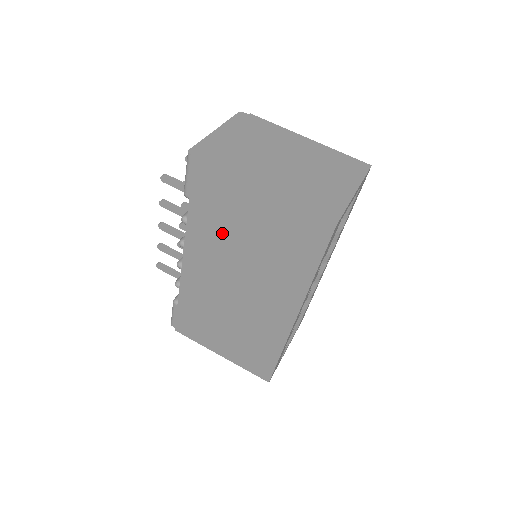
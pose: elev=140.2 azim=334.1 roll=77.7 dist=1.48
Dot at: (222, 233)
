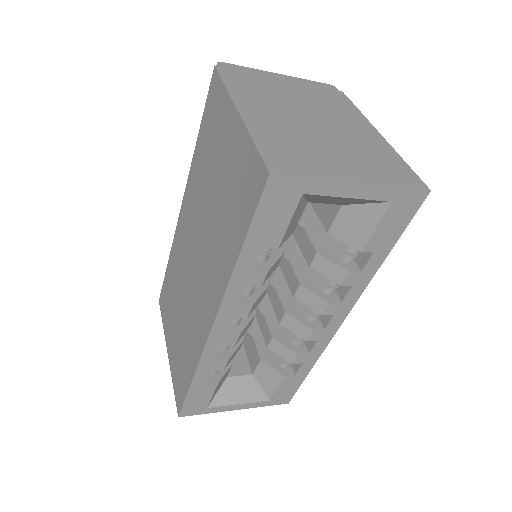
Dot at: (205, 173)
